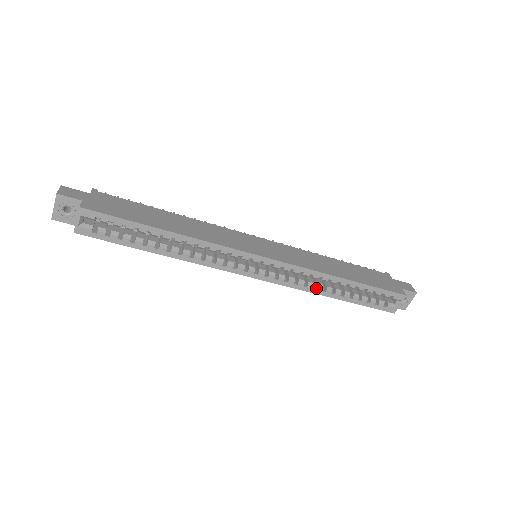
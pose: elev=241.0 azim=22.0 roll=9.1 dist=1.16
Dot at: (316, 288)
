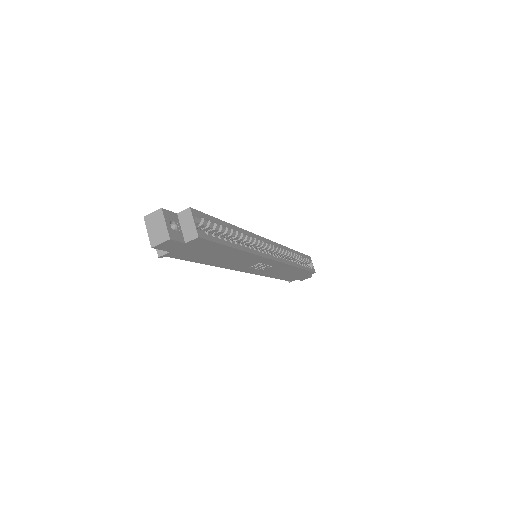
Dot at: (292, 262)
